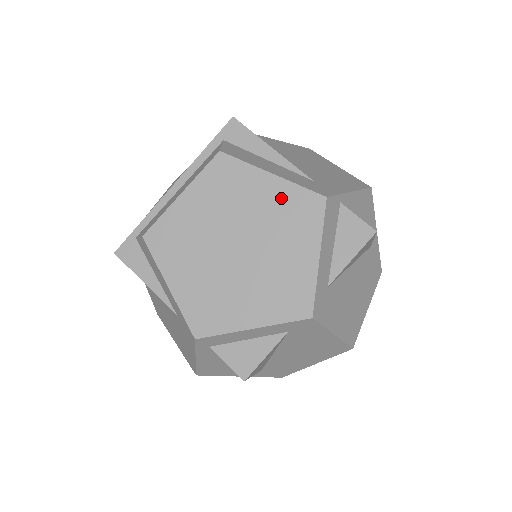
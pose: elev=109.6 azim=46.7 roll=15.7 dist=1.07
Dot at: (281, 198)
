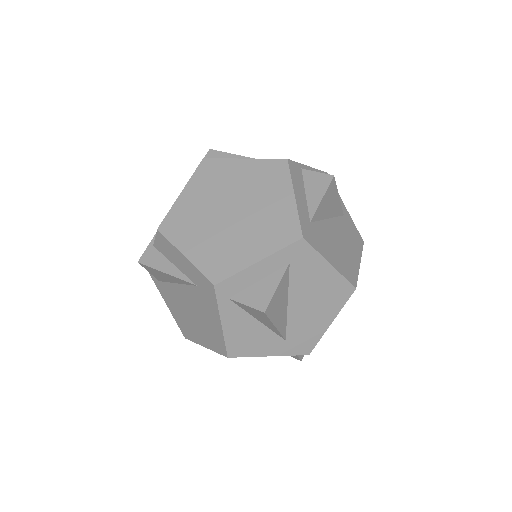
Dot at: (255, 170)
